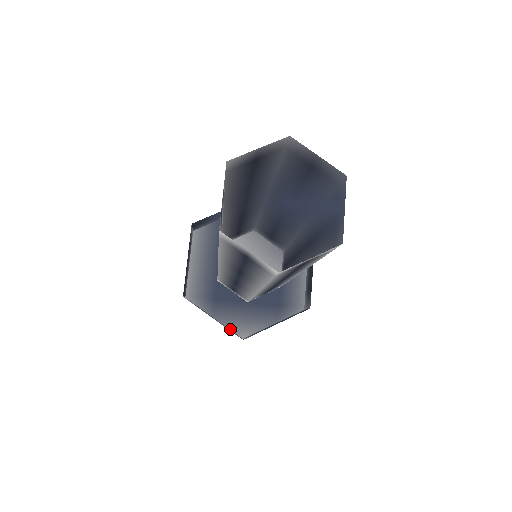
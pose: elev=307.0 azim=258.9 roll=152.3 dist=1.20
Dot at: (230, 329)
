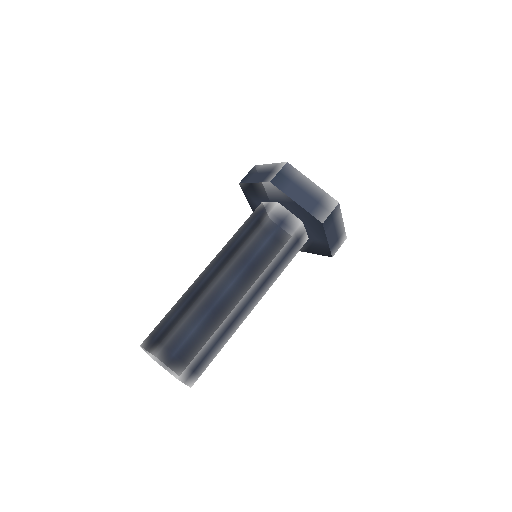
Dot at: (252, 210)
